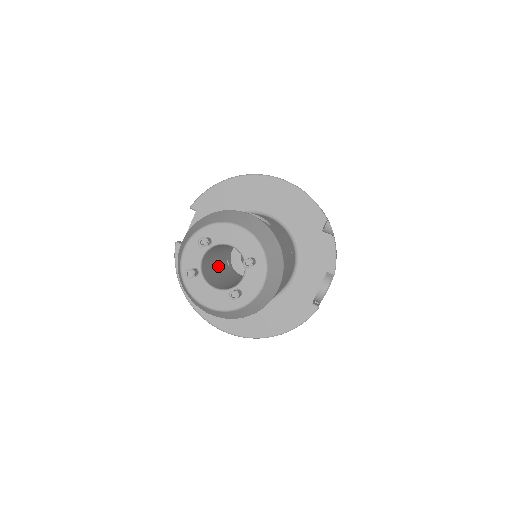
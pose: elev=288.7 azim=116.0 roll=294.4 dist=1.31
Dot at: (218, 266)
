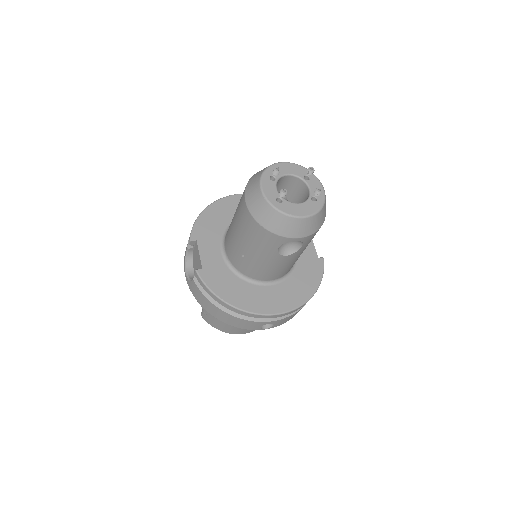
Dot at: occluded
